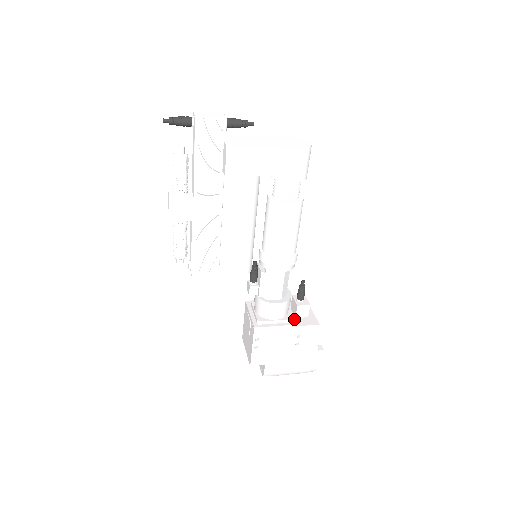
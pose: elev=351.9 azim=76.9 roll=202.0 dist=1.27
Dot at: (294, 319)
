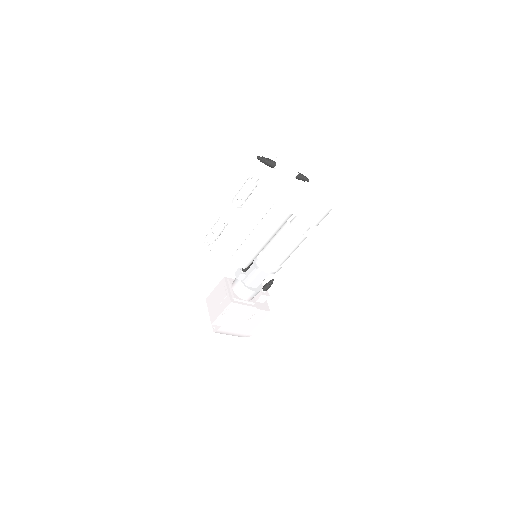
Dot at: (256, 303)
